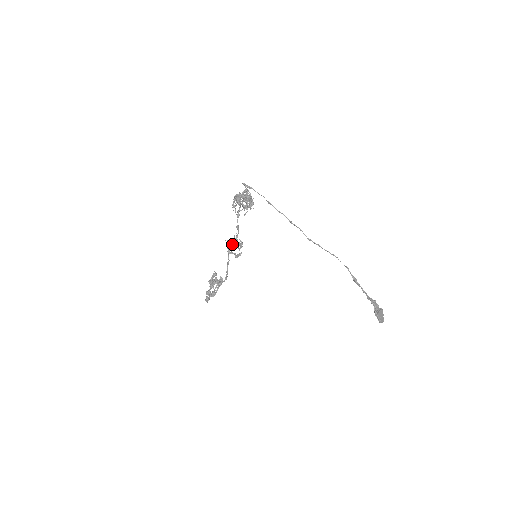
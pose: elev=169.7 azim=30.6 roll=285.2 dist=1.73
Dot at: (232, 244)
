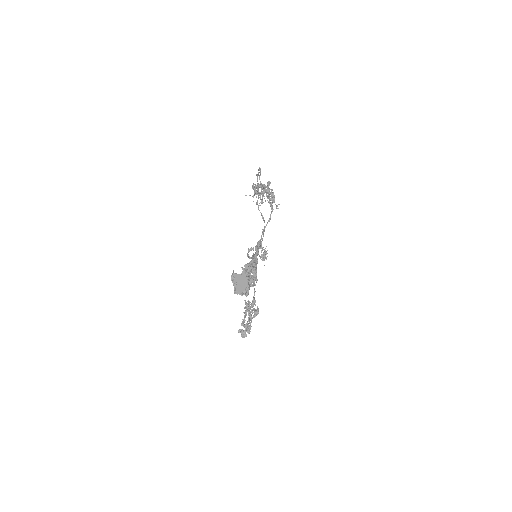
Dot at: occluded
